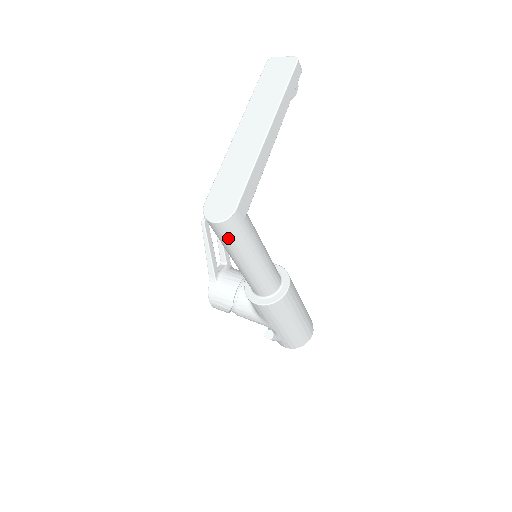
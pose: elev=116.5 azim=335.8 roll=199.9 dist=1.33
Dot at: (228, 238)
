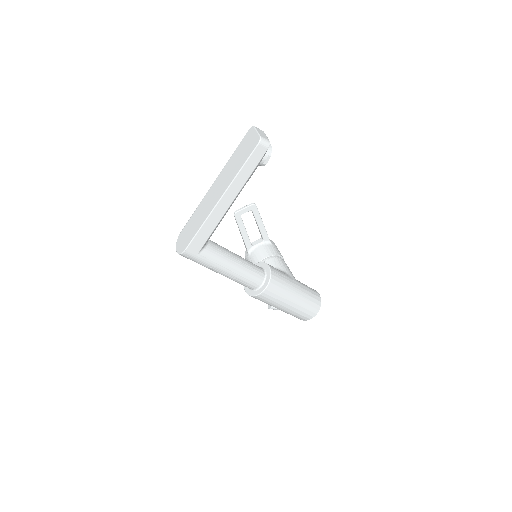
Dot at: occluded
